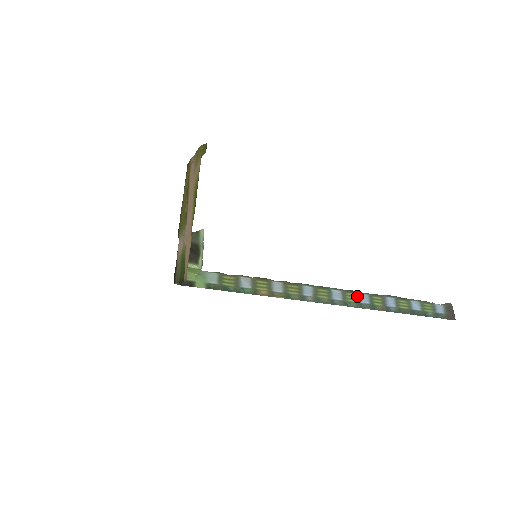
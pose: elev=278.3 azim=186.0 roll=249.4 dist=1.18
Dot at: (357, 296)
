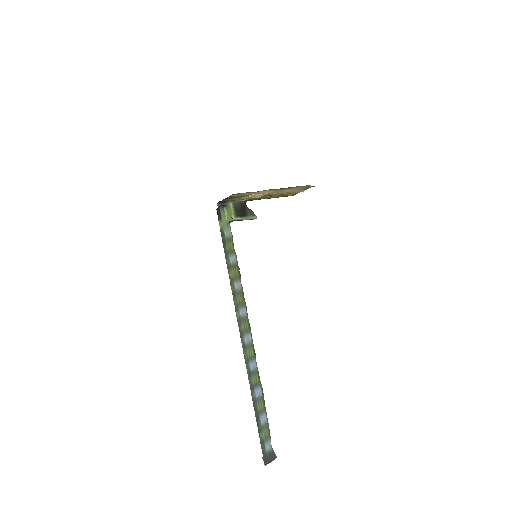
Dot at: (253, 358)
